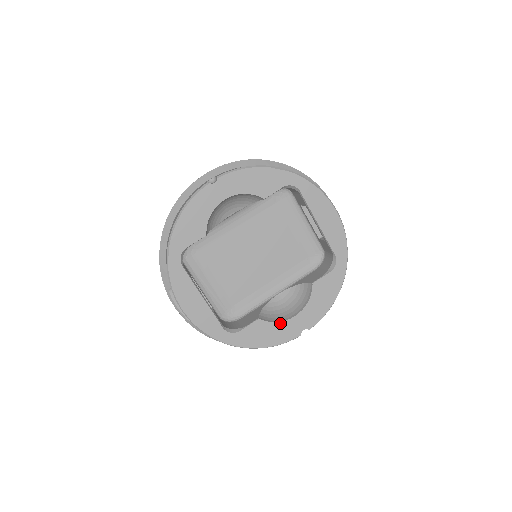
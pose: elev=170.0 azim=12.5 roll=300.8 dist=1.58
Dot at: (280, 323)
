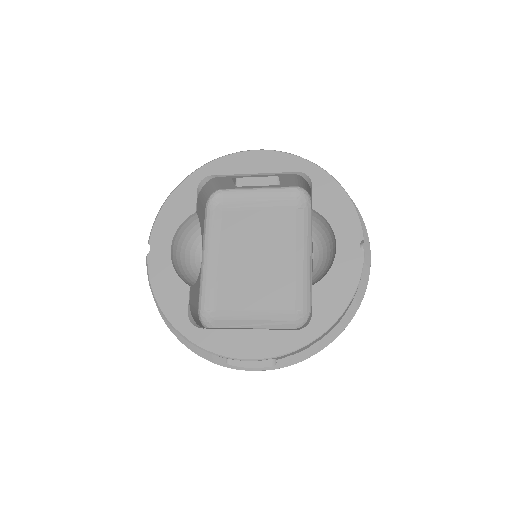
Dot at: (333, 266)
